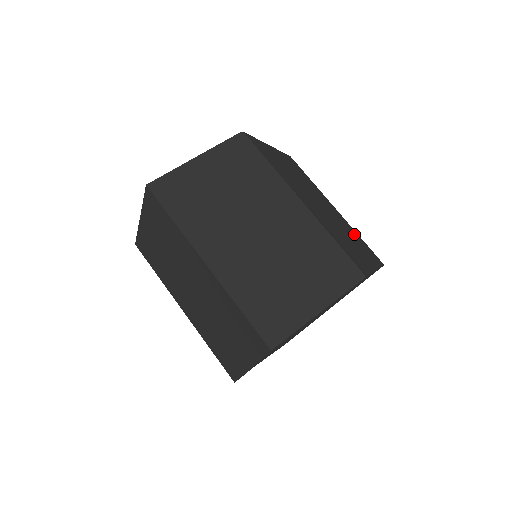
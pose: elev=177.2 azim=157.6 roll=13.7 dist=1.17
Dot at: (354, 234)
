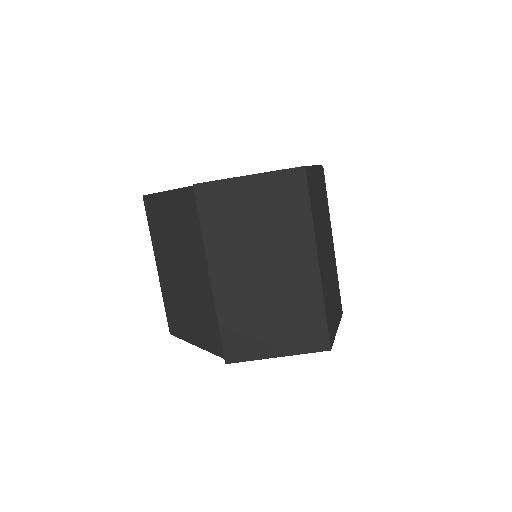
Dot at: occluded
